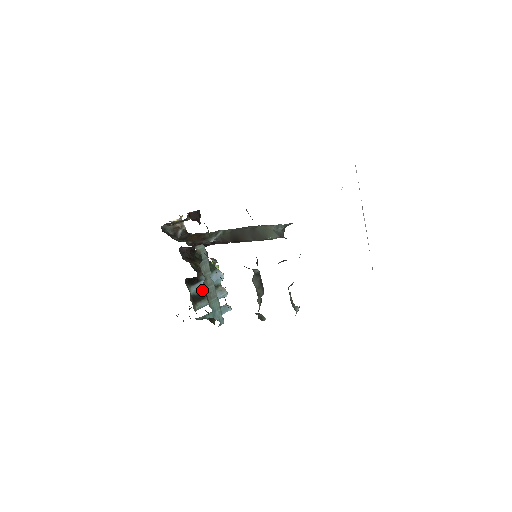
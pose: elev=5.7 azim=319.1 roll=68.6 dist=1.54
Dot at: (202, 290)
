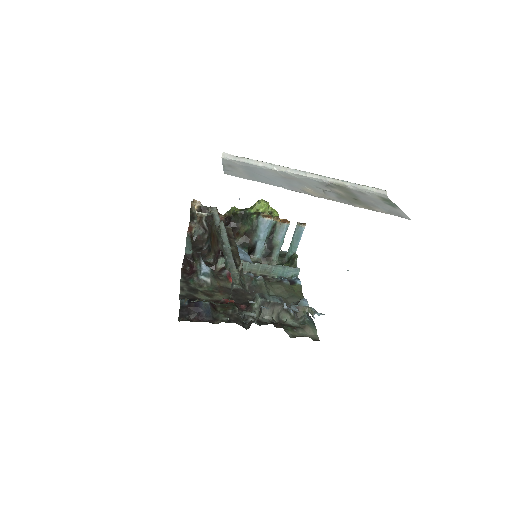
Dot at: (266, 242)
